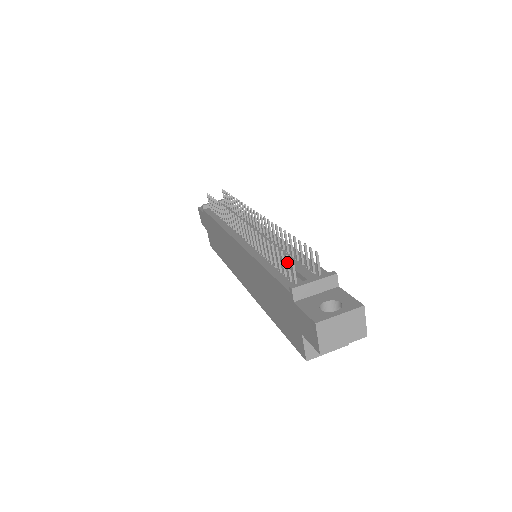
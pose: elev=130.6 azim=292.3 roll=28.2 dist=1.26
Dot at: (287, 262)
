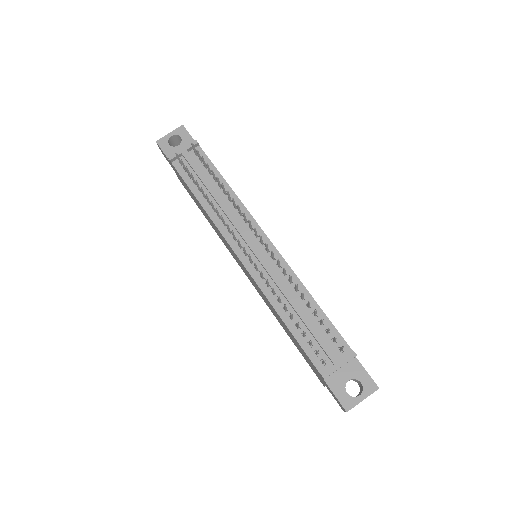
Dot at: (317, 352)
